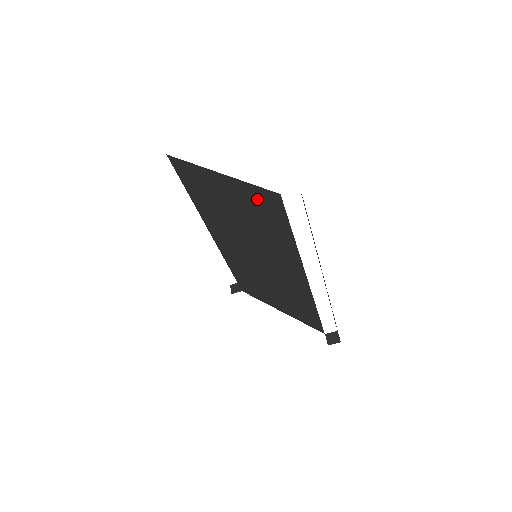
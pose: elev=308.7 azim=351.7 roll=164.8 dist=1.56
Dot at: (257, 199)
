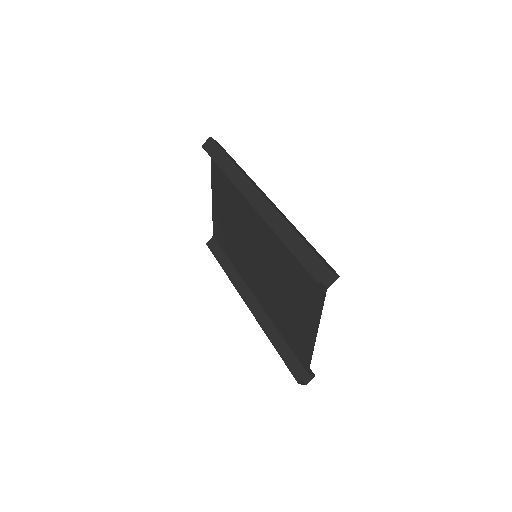
Dot at: (302, 345)
